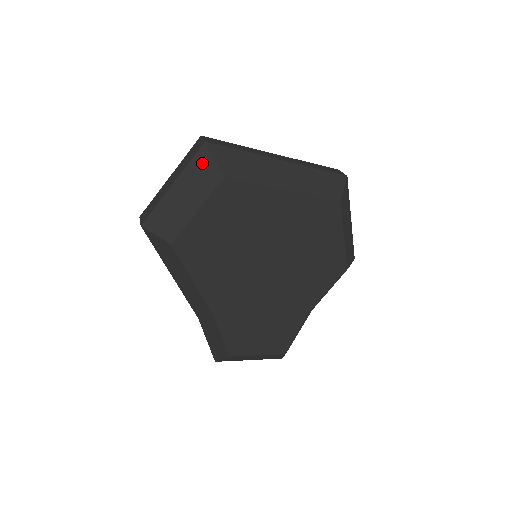
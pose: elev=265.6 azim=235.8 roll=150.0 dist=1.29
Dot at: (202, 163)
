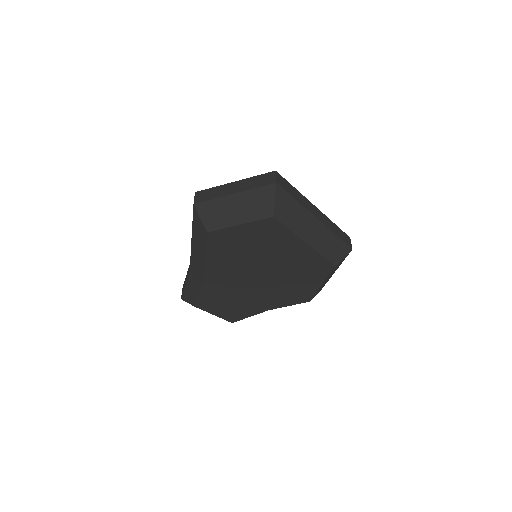
Dot at: (264, 196)
